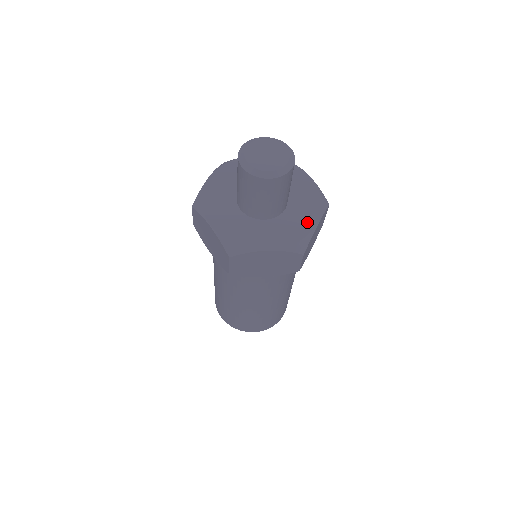
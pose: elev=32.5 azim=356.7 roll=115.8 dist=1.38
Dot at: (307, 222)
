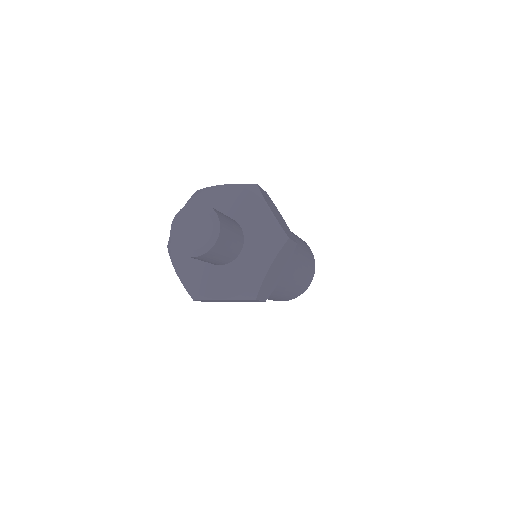
Dot at: (263, 218)
